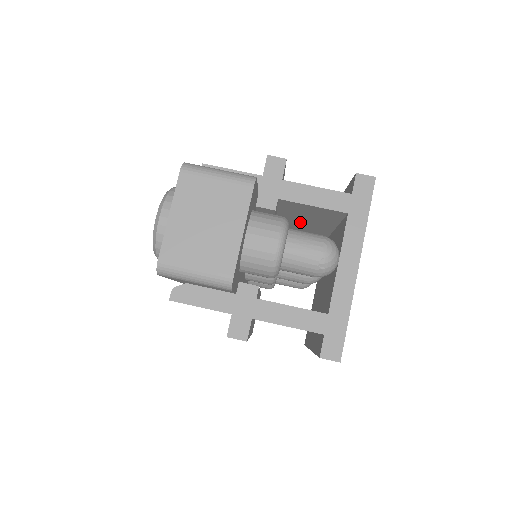
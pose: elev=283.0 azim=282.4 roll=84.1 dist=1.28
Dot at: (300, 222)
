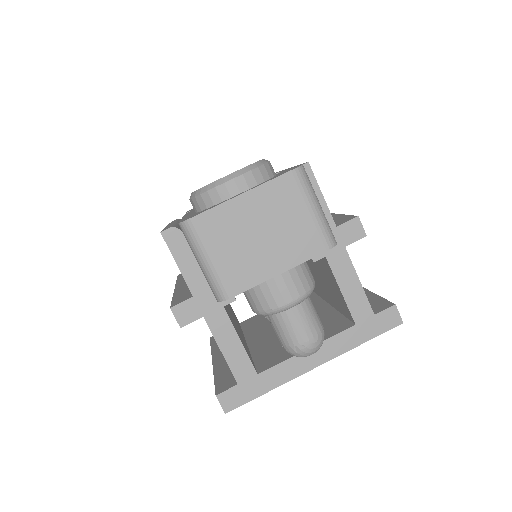
Dot at: (313, 270)
